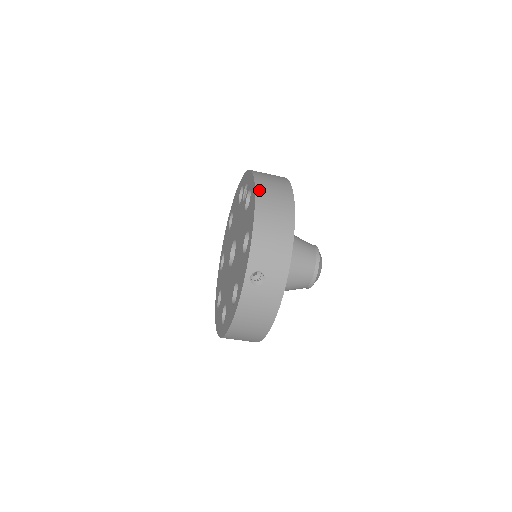
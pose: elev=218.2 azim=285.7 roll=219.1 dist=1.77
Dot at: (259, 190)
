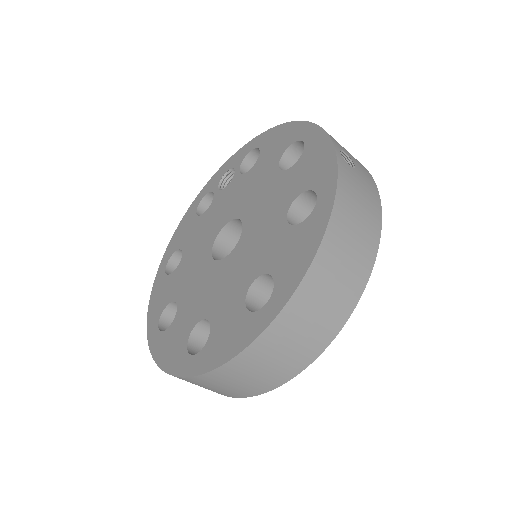
Dot at: occluded
